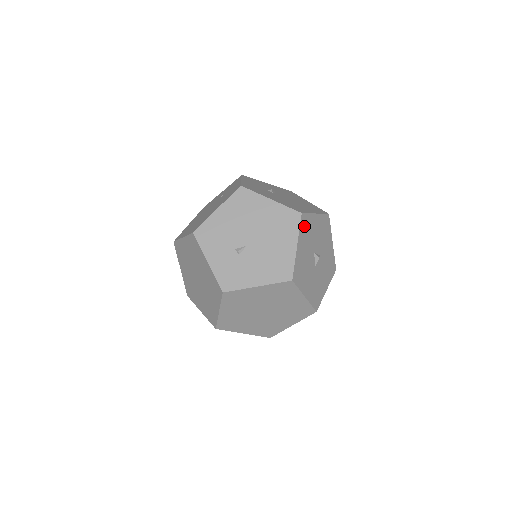
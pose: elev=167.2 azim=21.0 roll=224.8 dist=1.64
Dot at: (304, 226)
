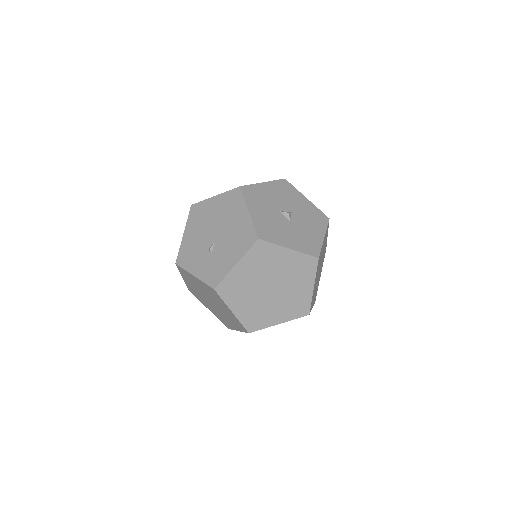
Dot at: (250, 195)
